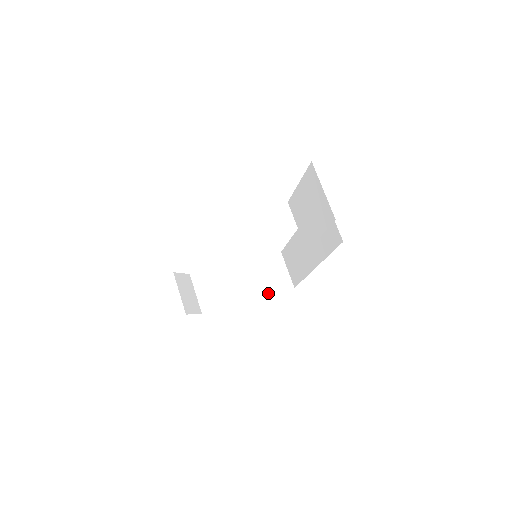
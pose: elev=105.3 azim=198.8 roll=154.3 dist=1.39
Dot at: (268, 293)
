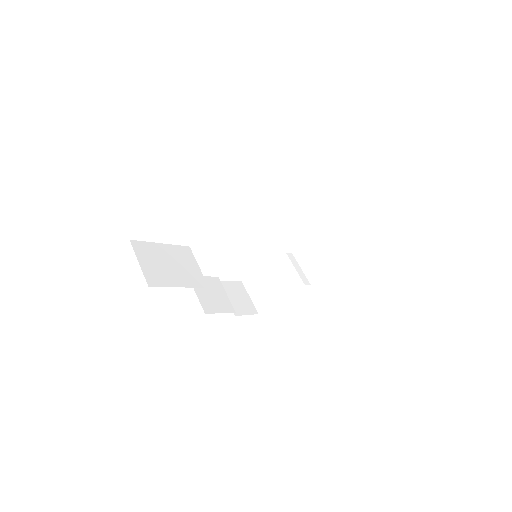
Dot at: (336, 262)
